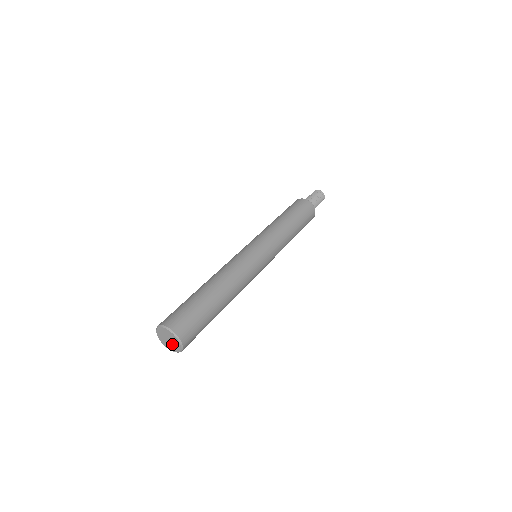
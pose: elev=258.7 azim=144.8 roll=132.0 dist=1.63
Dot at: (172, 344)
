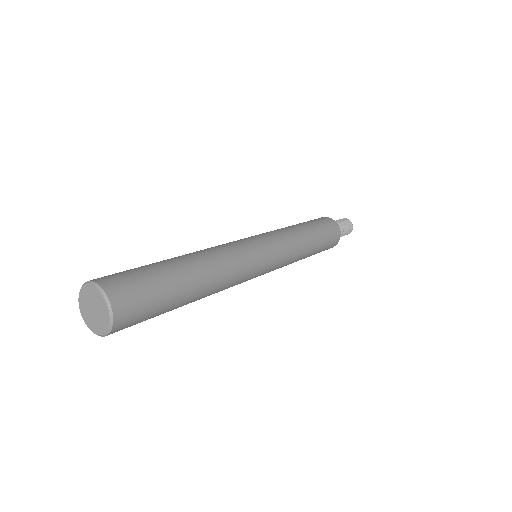
Dot at: (99, 315)
